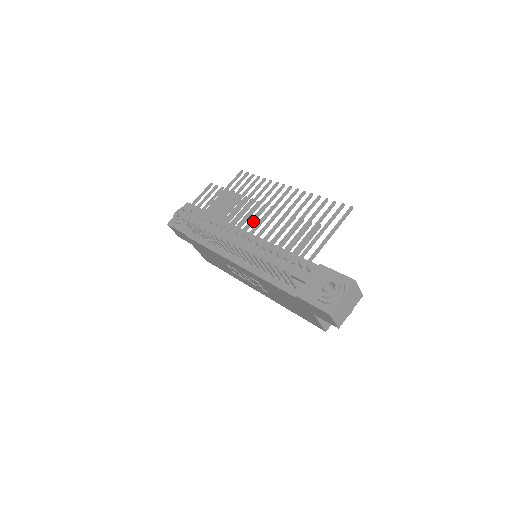
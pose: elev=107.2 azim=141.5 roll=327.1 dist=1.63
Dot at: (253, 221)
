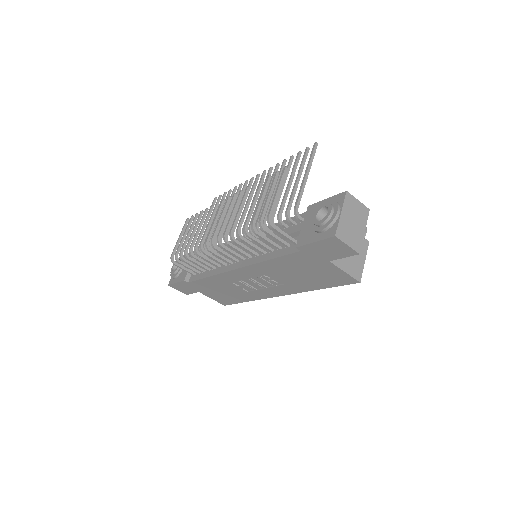
Dot at: (229, 214)
